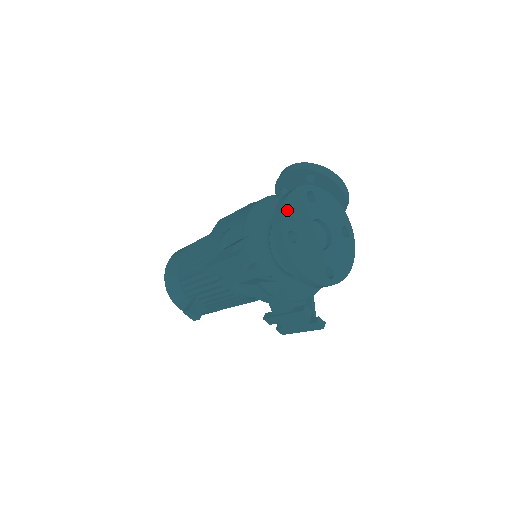
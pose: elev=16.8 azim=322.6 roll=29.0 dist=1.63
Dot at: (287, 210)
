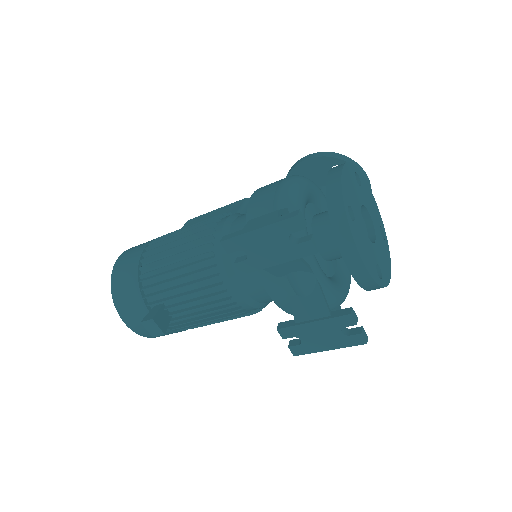
Dot at: (344, 180)
